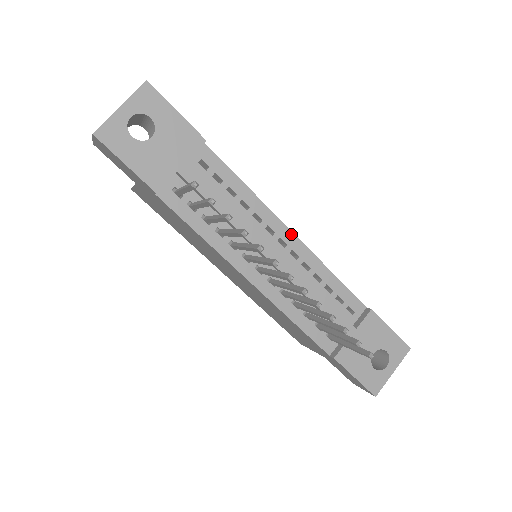
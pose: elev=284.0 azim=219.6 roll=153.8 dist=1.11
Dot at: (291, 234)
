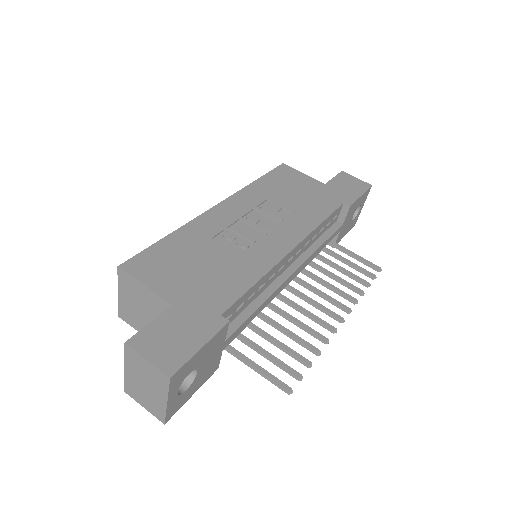
Dot at: (294, 250)
